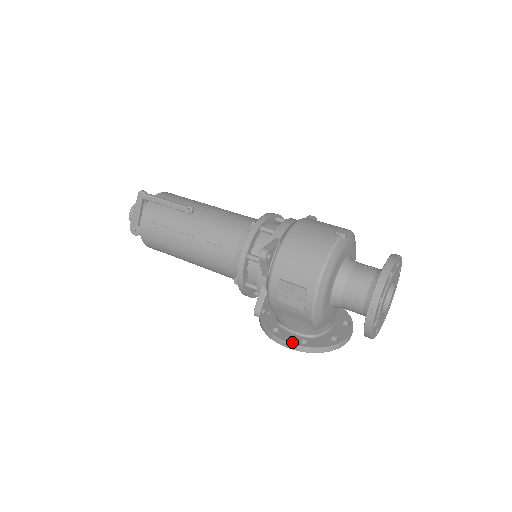
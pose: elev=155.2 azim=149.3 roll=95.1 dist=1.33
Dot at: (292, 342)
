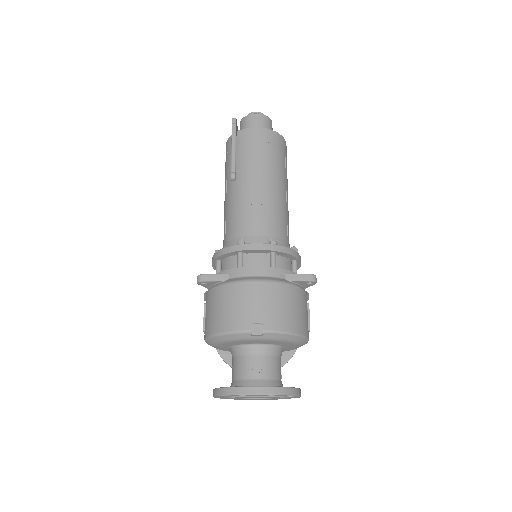
Dot at: occluded
